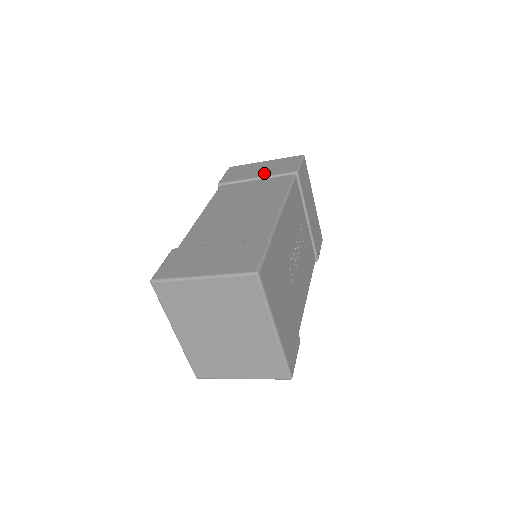
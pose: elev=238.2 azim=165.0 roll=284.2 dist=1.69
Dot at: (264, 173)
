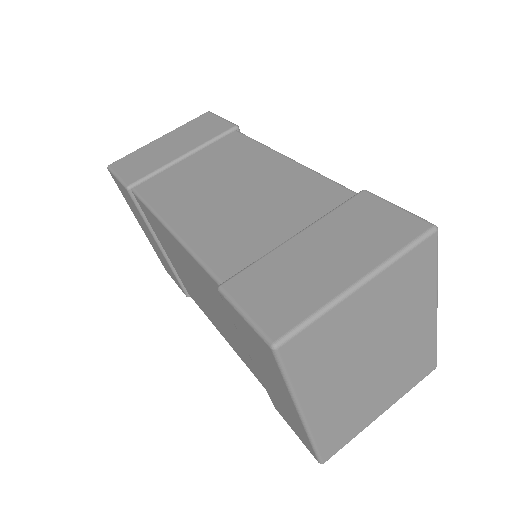
Dot at: (188, 146)
